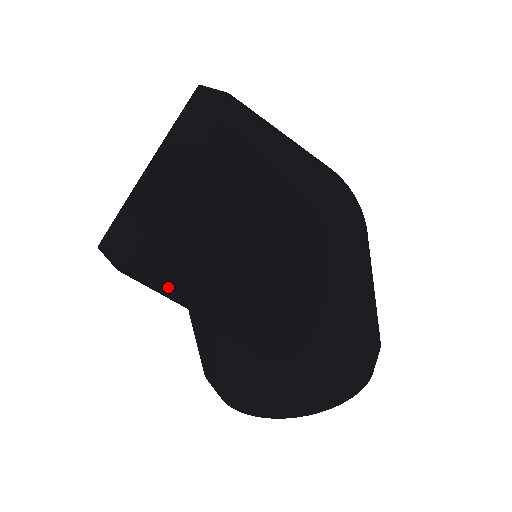
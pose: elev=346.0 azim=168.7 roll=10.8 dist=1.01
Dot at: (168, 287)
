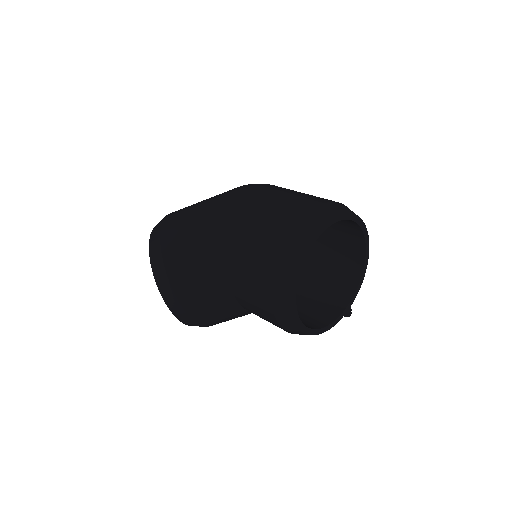
Dot at: (196, 275)
